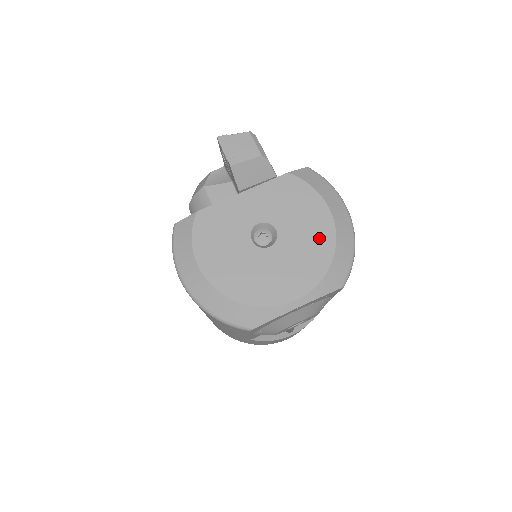
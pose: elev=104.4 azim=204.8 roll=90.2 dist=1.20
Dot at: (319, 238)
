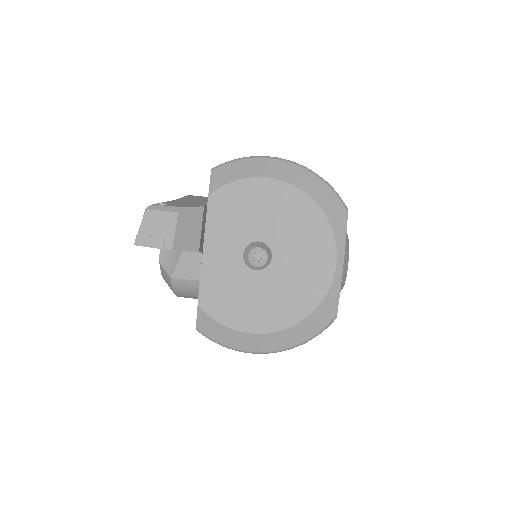
Dot at: (291, 206)
